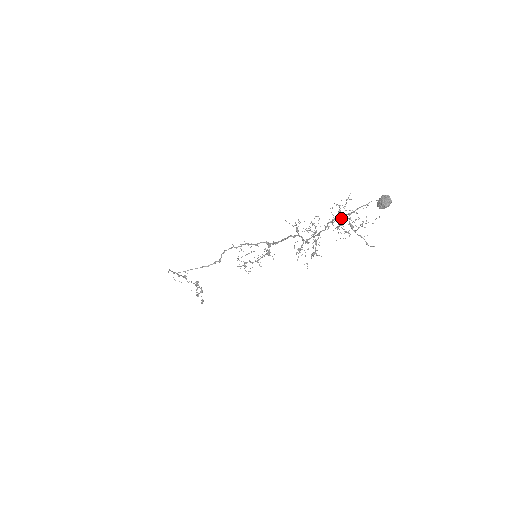
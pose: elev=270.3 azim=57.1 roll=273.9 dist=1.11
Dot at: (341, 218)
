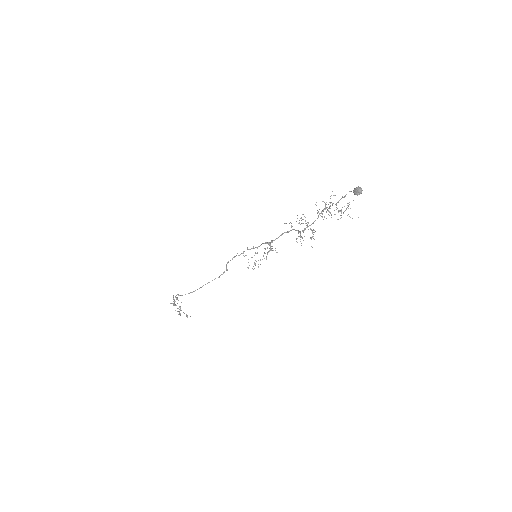
Dot at: occluded
